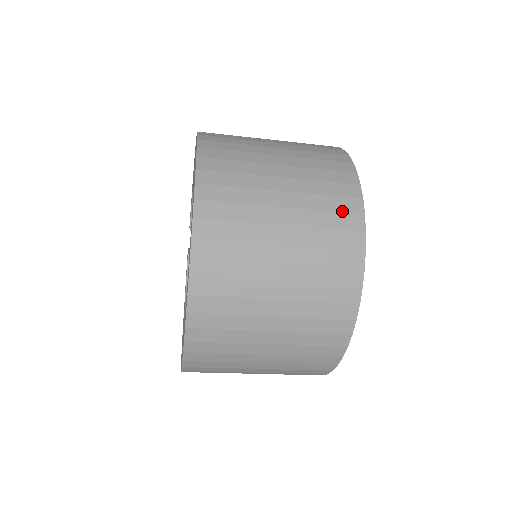
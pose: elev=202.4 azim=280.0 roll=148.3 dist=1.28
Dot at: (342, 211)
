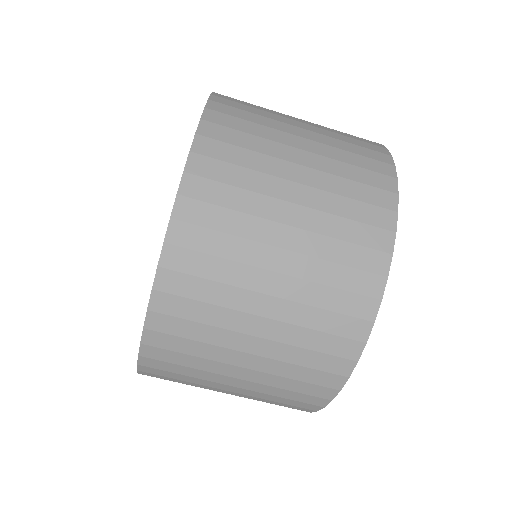
Dot at: occluded
